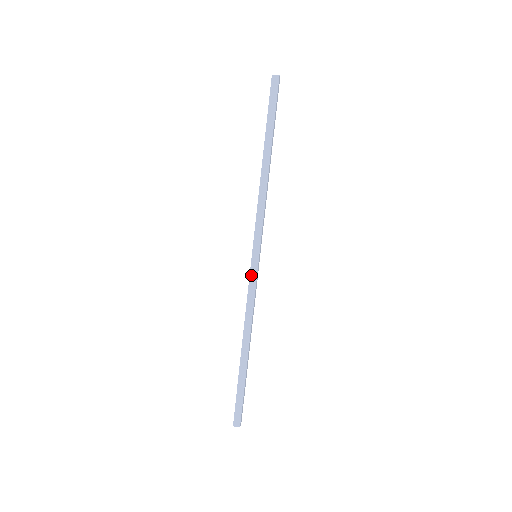
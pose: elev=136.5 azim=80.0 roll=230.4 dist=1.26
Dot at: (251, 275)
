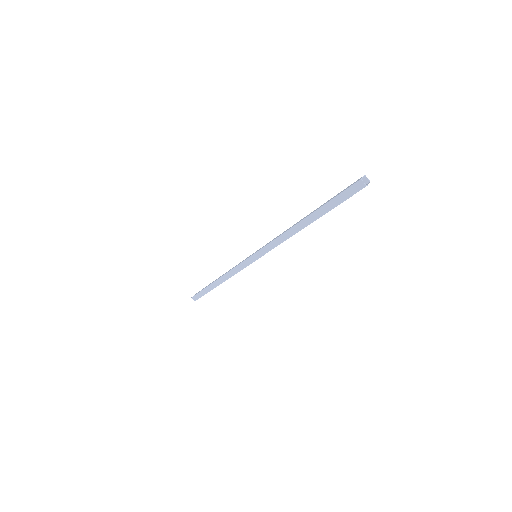
Dot at: (244, 262)
